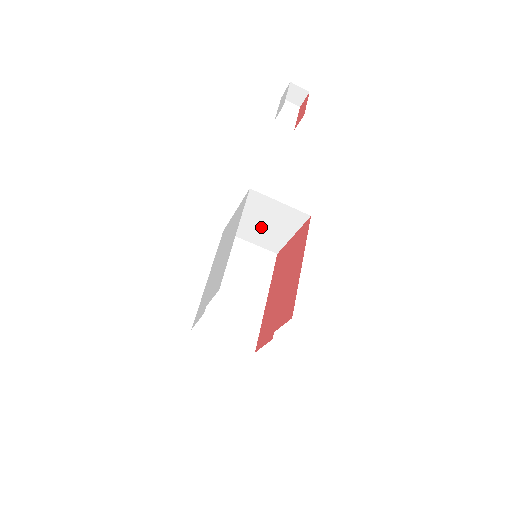
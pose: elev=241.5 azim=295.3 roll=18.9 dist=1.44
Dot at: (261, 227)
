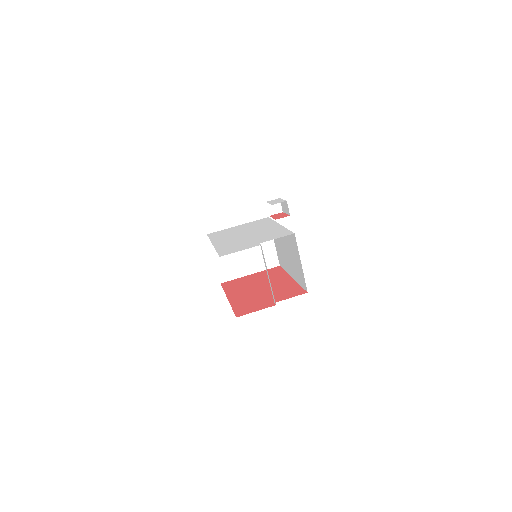
Dot at: (238, 251)
